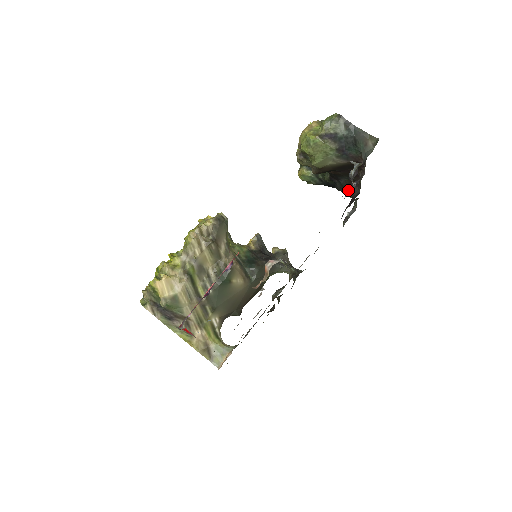
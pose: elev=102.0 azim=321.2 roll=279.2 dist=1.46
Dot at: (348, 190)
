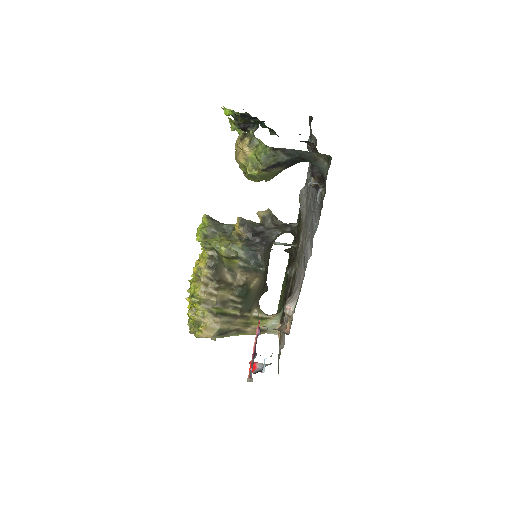
Dot at: (303, 141)
